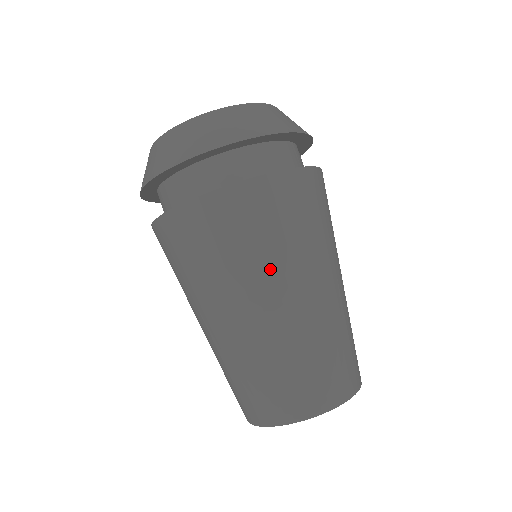
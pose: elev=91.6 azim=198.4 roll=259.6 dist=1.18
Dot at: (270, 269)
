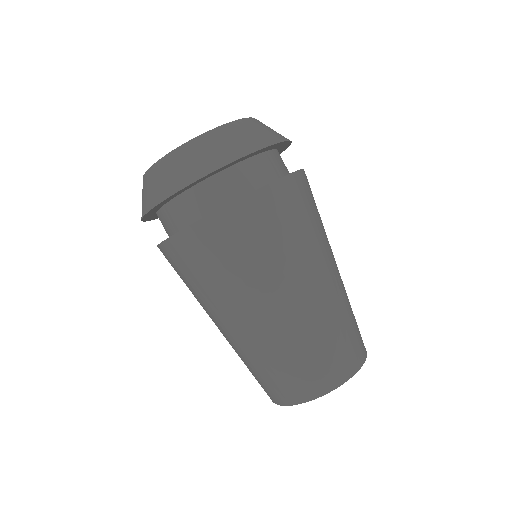
Dot at: (322, 243)
